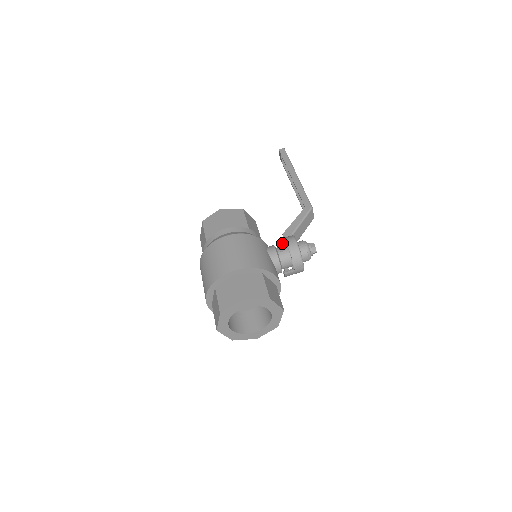
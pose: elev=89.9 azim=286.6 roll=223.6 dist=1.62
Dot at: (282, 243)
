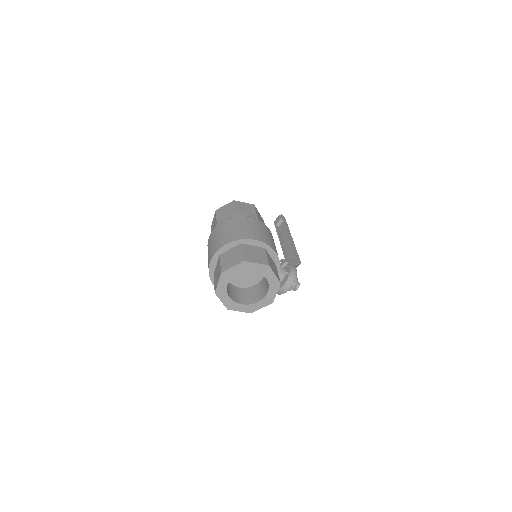
Dot at: (288, 262)
